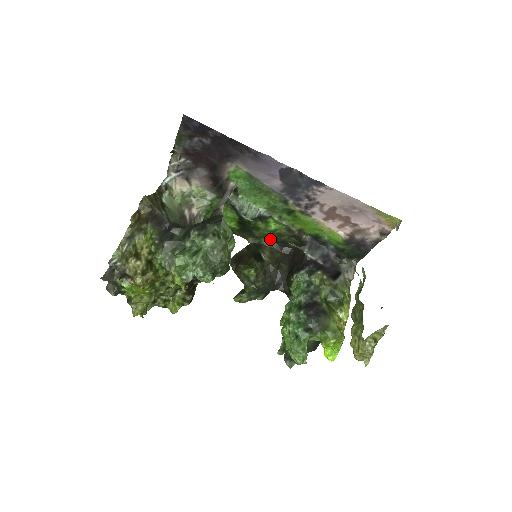
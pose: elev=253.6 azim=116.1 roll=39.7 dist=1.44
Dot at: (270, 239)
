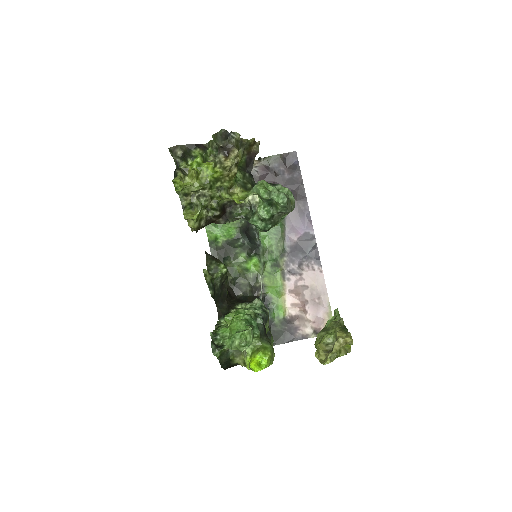
Dot at: (230, 275)
